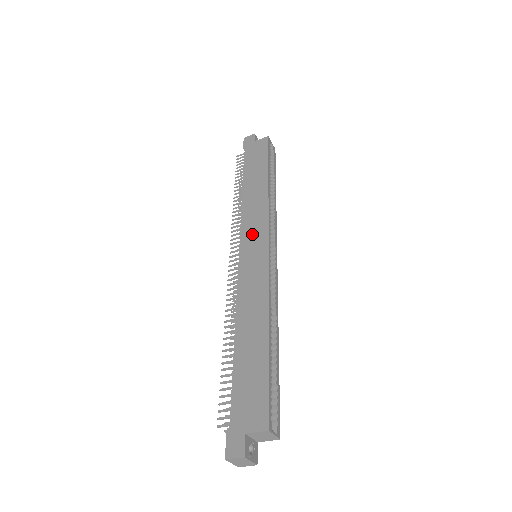
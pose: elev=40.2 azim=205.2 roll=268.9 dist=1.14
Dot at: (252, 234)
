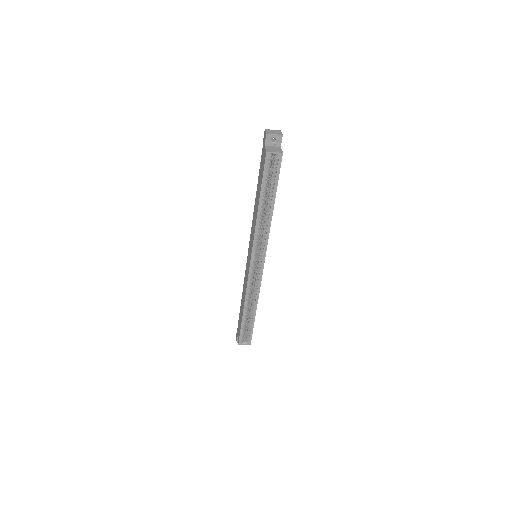
Dot at: (250, 245)
